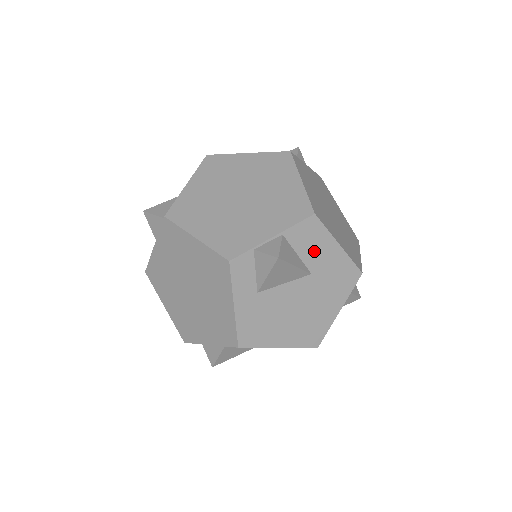
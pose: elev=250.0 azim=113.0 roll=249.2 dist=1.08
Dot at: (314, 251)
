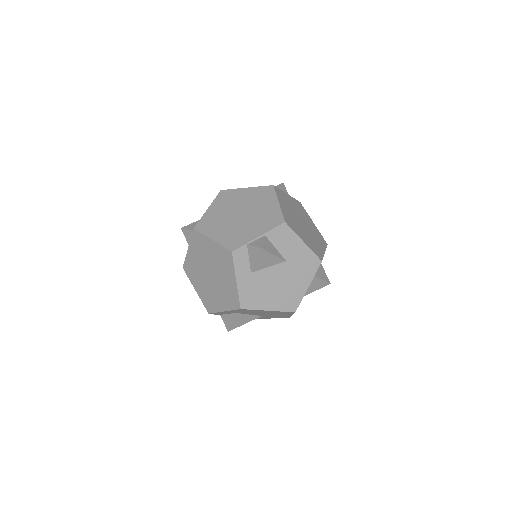
Dot at: (287, 246)
